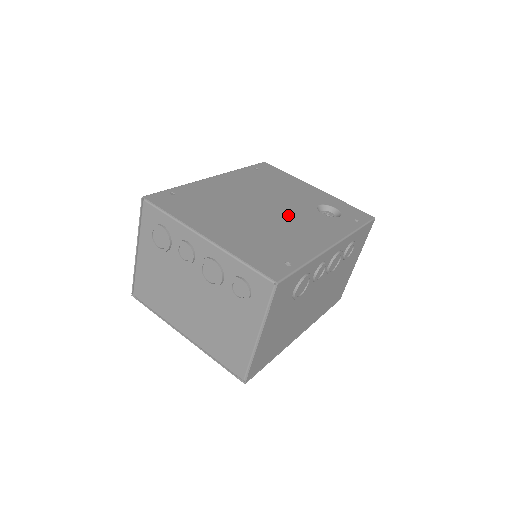
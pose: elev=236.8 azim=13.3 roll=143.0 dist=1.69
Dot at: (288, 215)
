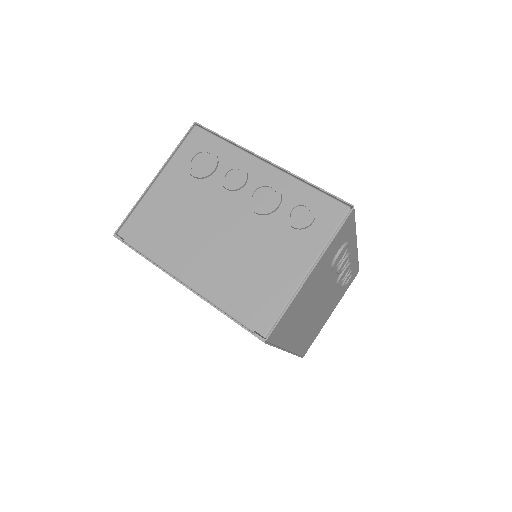
Dot at: occluded
